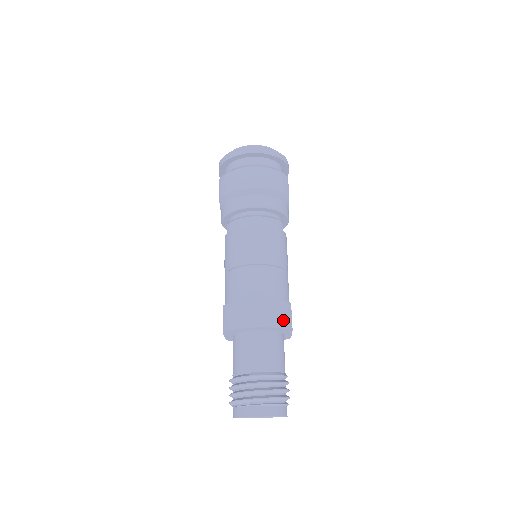
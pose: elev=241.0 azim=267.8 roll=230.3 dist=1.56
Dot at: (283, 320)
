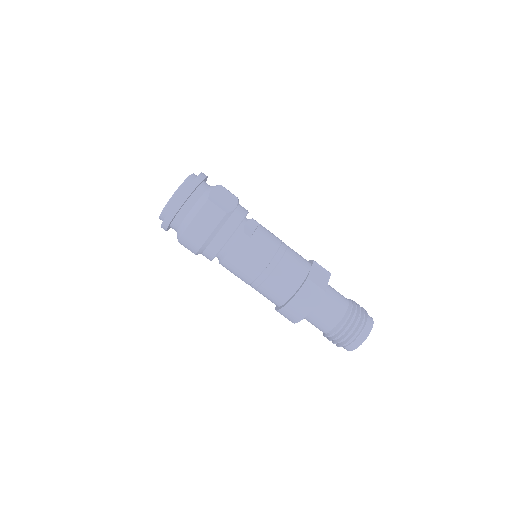
Dot at: (313, 298)
